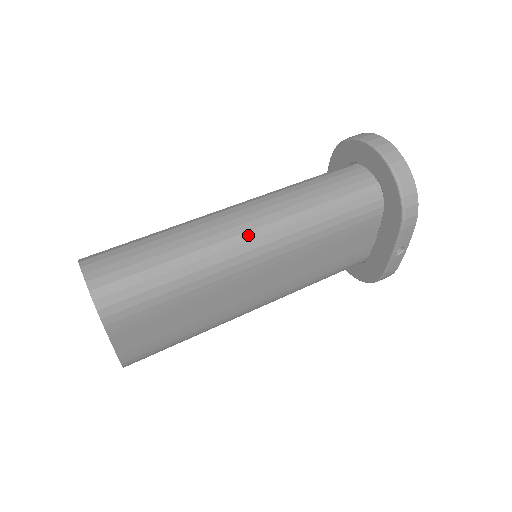
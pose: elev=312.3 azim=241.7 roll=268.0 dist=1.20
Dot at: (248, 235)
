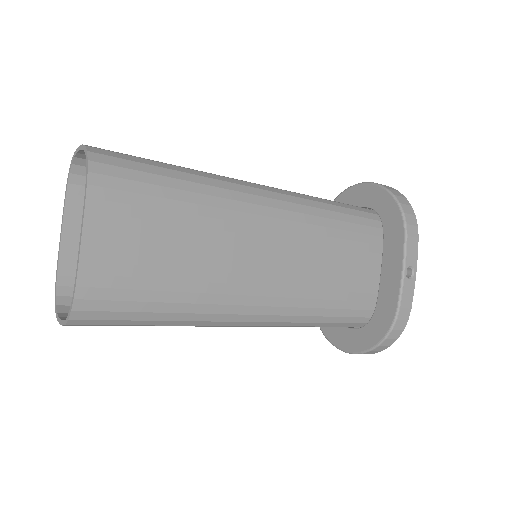
Dot at: (257, 186)
